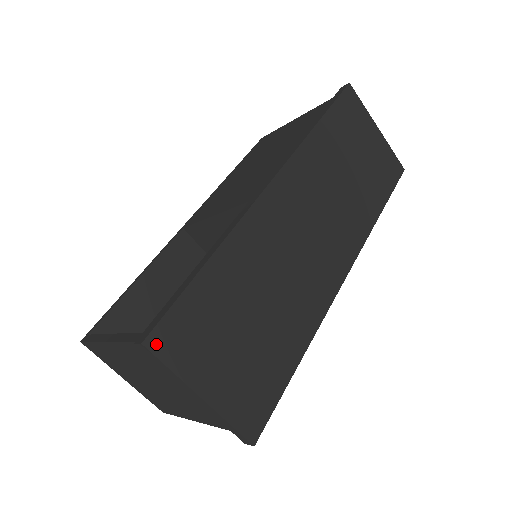
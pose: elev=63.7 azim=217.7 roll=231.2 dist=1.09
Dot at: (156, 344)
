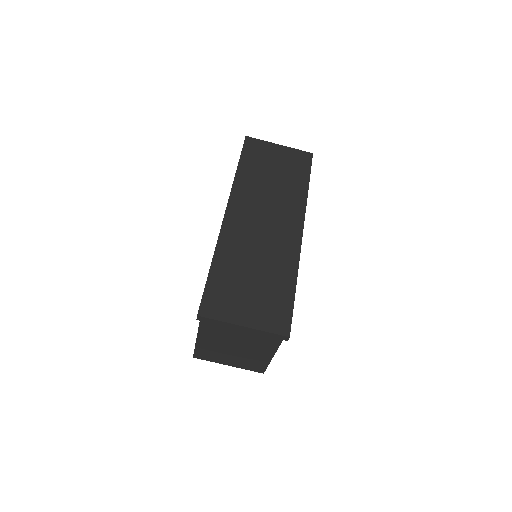
Dot at: (205, 313)
